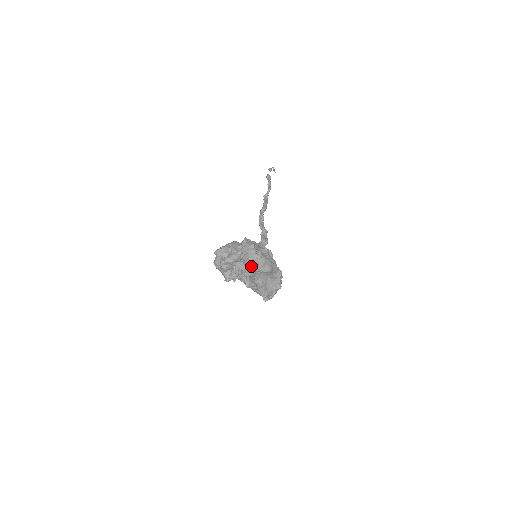
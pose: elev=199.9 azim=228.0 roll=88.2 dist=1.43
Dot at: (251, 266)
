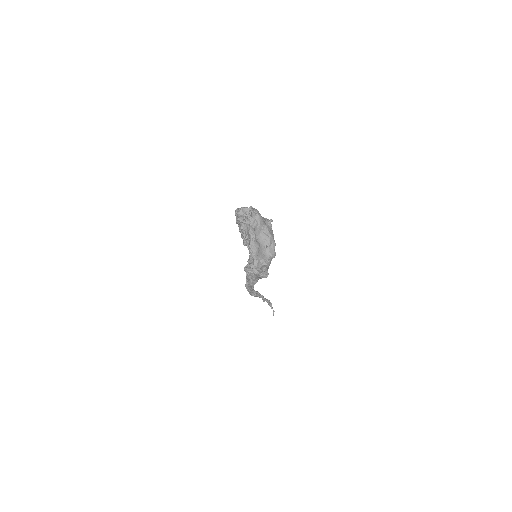
Dot at: (262, 219)
